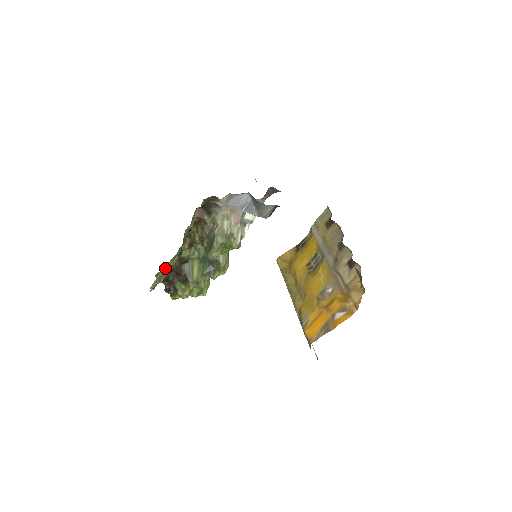
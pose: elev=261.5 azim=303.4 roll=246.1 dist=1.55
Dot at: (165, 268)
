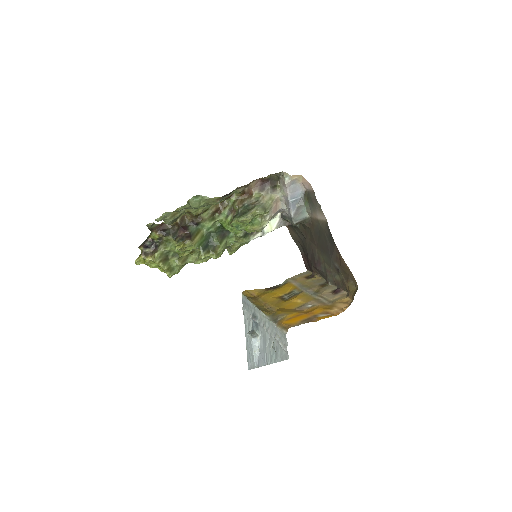
Dot at: (185, 211)
